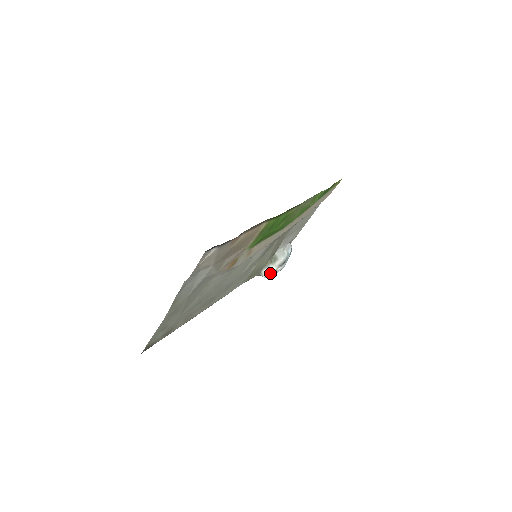
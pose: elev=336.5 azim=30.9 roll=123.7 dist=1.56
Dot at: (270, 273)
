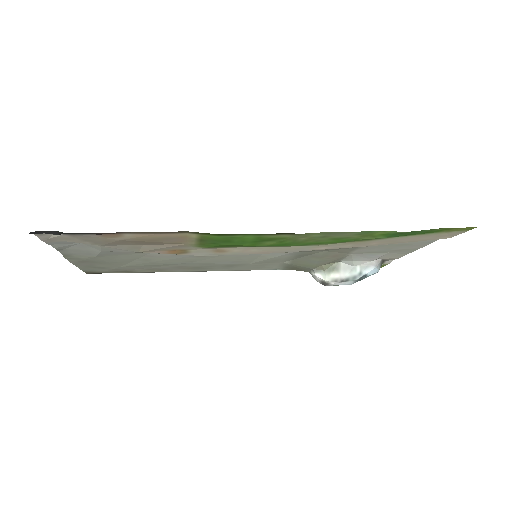
Dot at: (320, 280)
